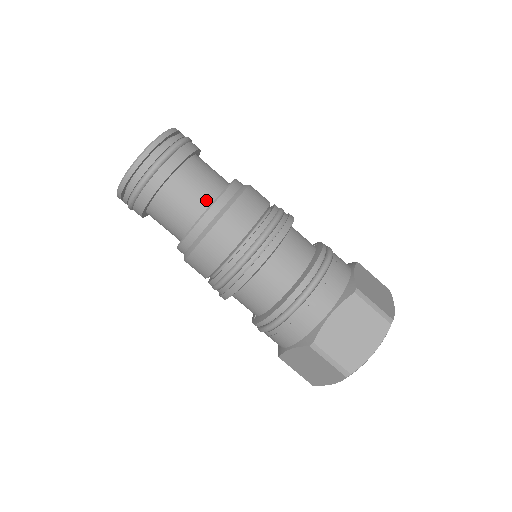
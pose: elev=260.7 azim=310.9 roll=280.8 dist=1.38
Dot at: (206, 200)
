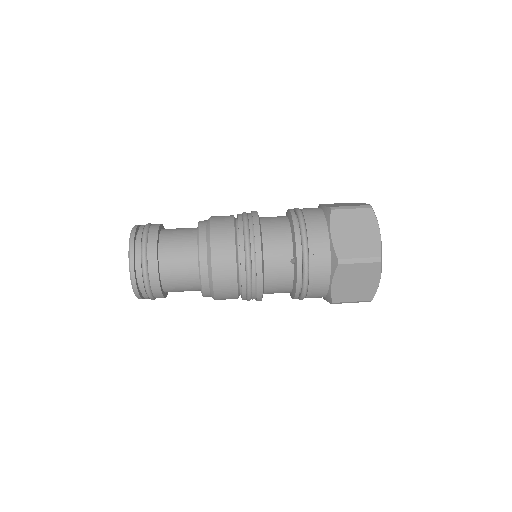
Dot at: occluded
